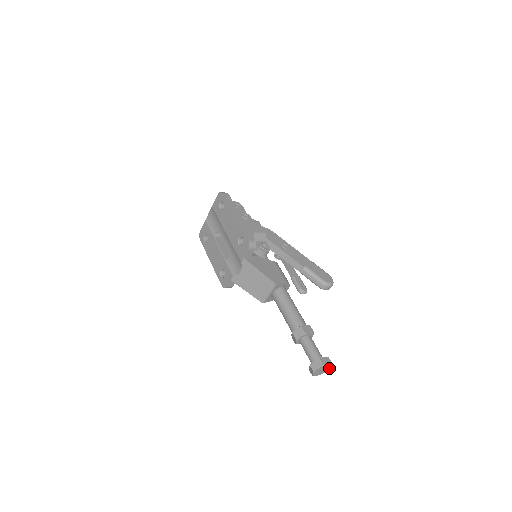
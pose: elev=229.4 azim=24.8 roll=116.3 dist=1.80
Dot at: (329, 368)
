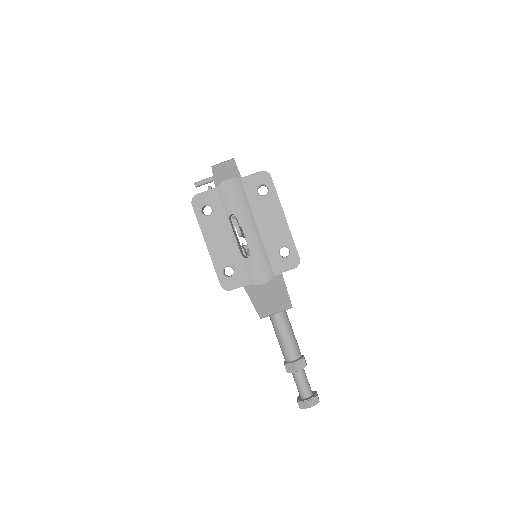
Dot at: occluded
